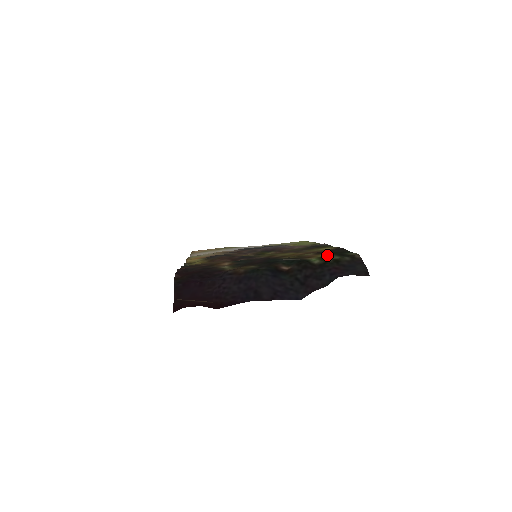
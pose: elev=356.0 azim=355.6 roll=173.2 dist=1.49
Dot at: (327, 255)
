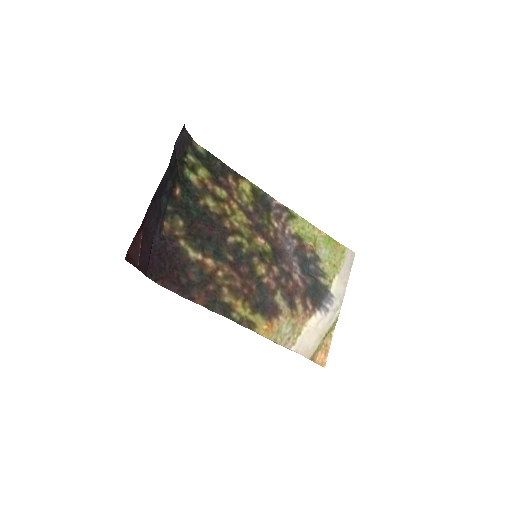
Dot at: (200, 169)
